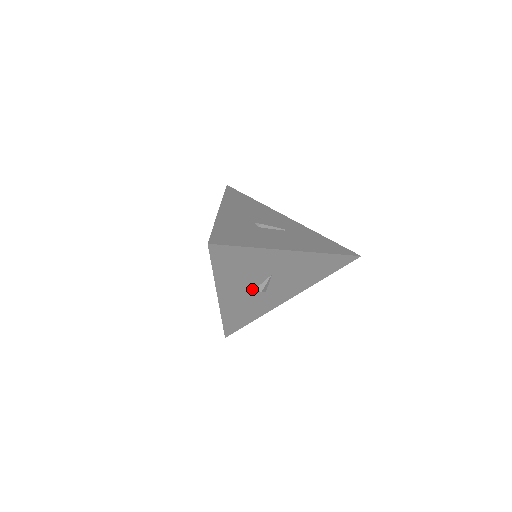
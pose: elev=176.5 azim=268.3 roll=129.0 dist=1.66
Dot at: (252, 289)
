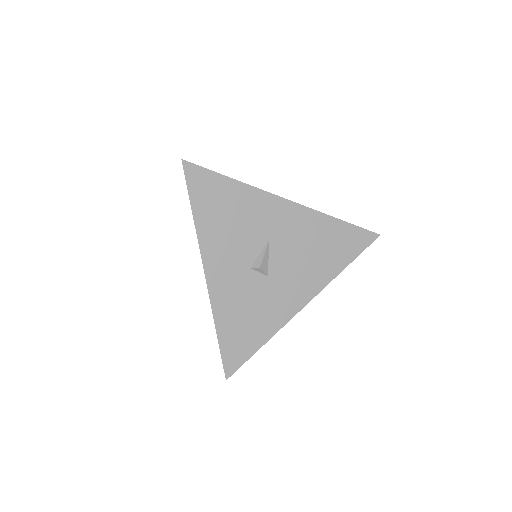
Dot at: (248, 266)
